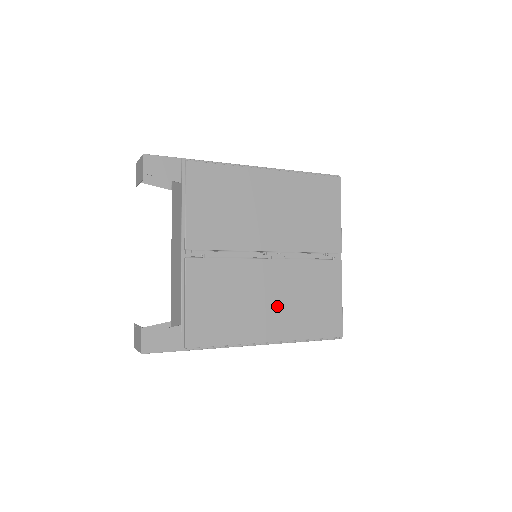
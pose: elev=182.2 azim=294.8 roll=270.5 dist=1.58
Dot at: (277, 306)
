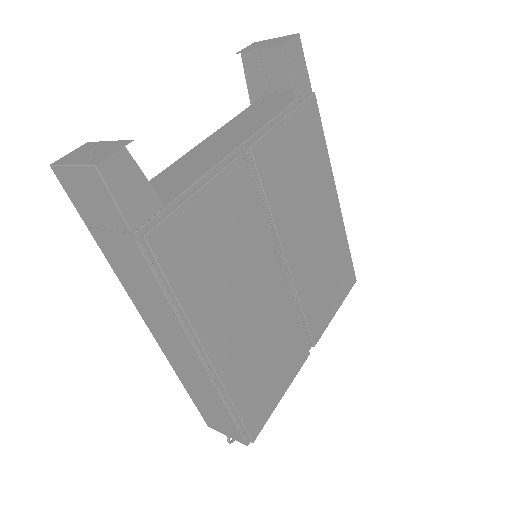
Dot at: (247, 325)
